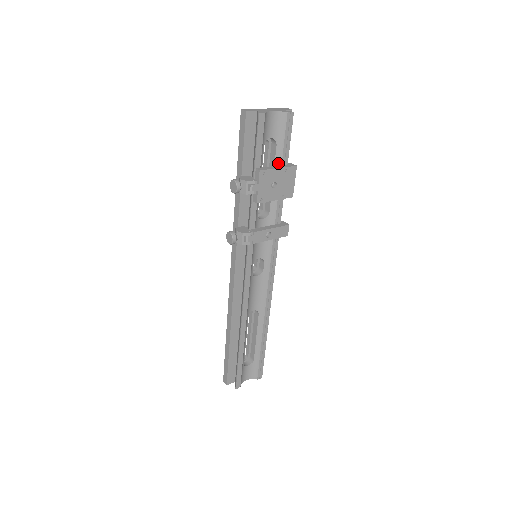
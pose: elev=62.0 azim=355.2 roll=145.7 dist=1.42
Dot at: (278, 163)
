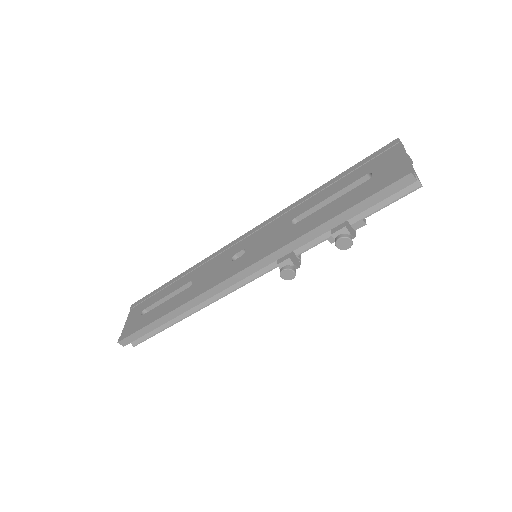
Dot at: occluded
